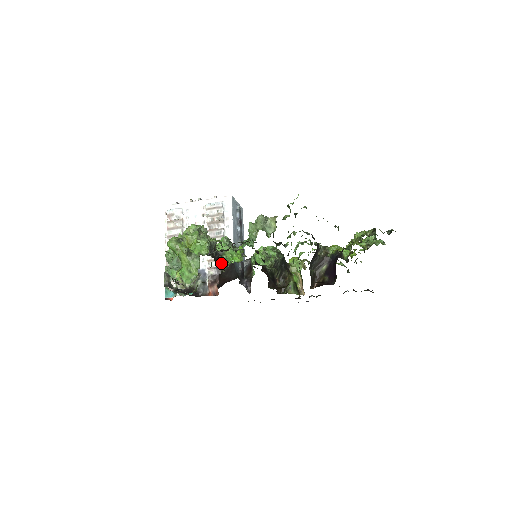
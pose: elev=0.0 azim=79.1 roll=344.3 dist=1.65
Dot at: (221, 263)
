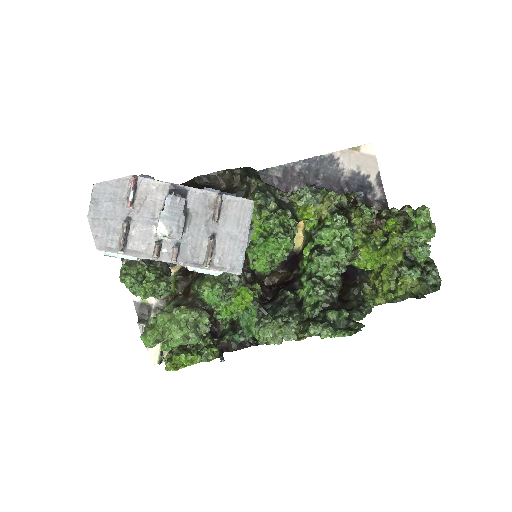
Dot at: (210, 309)
